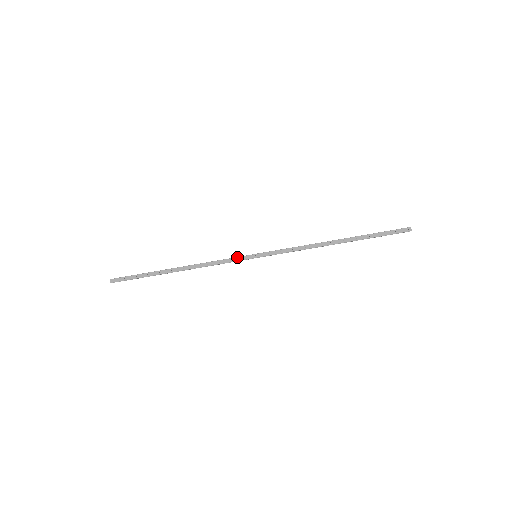
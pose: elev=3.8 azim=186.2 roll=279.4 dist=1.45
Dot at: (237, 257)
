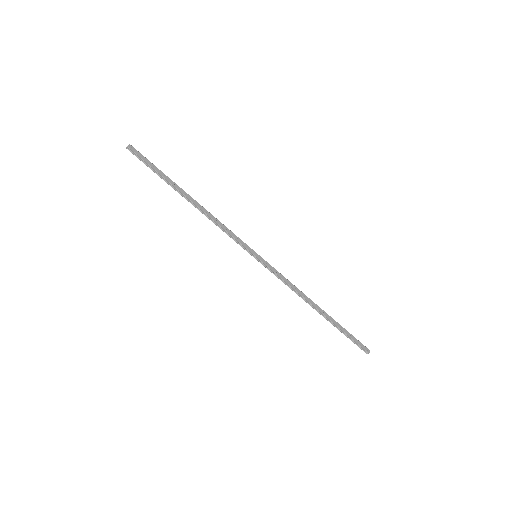
Dot at: occluded
